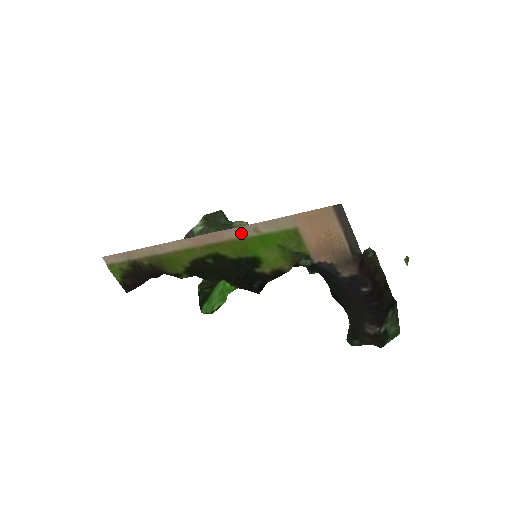
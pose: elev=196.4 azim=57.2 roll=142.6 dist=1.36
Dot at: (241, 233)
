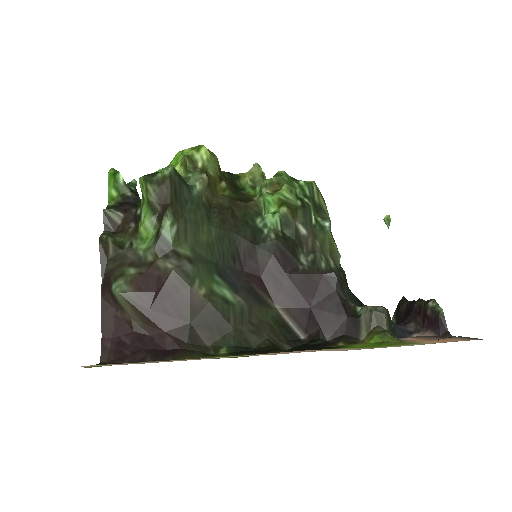
Dot at: (351, 349)
